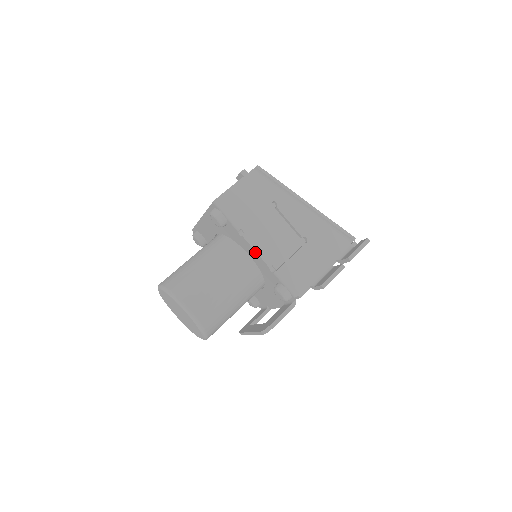
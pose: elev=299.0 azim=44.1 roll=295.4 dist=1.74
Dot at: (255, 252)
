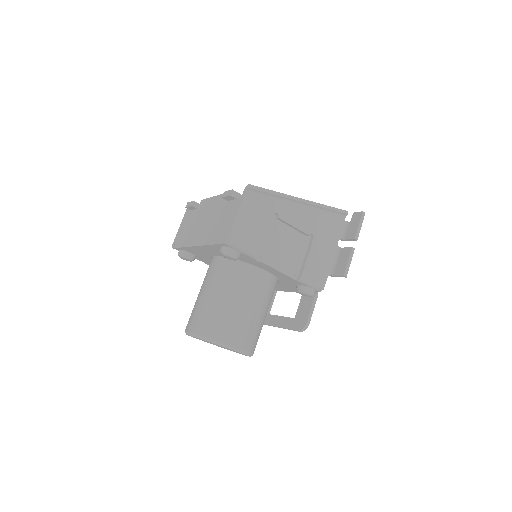
Dot at: (276, 270)
